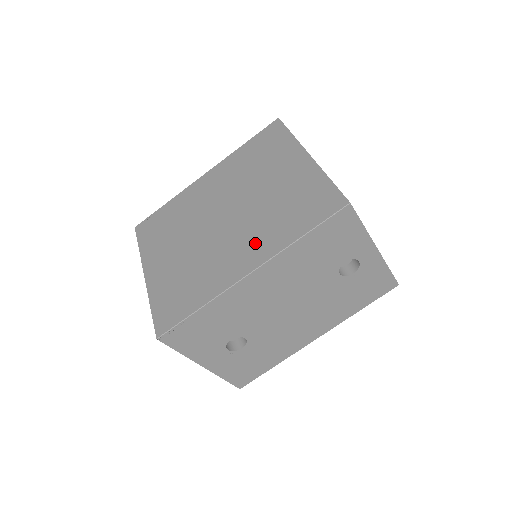
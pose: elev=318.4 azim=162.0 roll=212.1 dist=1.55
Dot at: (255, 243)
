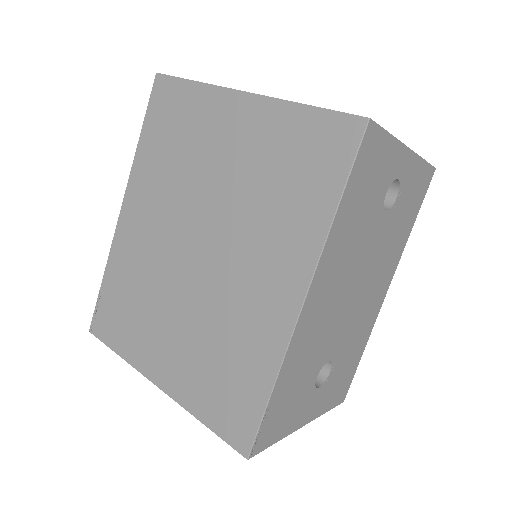
Dot at: (275, 257)
